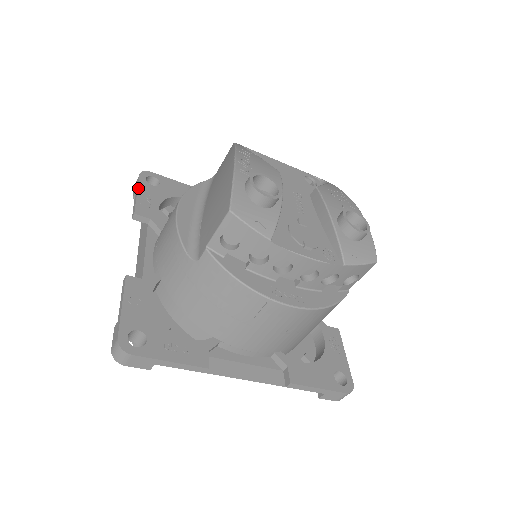
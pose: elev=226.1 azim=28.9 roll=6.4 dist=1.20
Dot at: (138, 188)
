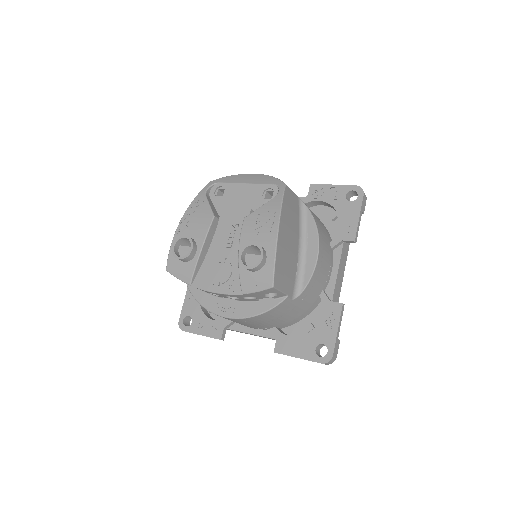
Dot at: occluded
